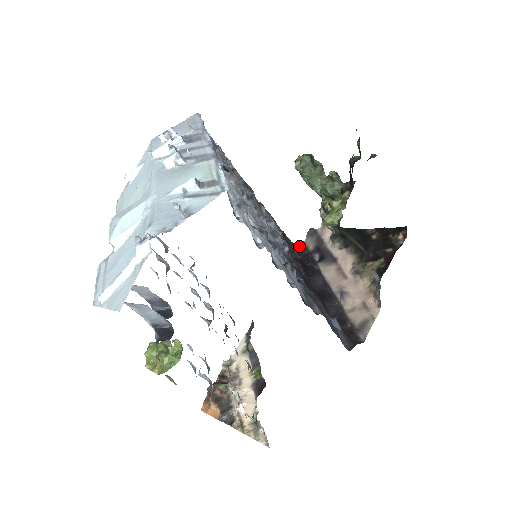
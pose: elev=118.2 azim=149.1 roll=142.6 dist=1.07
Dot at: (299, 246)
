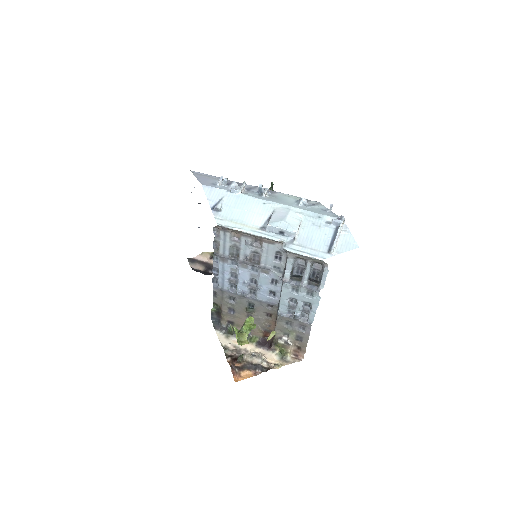
Dot at: occluded
